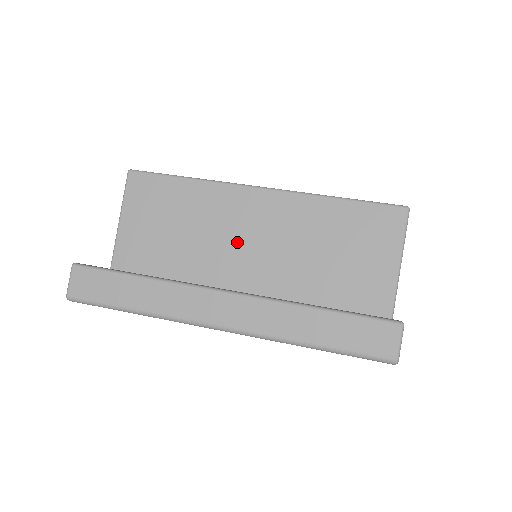
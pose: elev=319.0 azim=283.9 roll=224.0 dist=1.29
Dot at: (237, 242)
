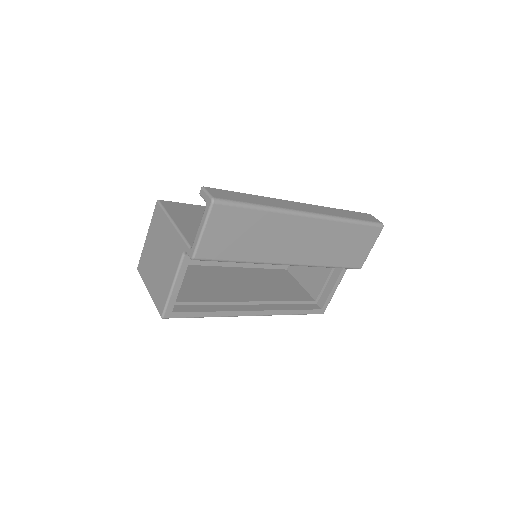
Dot at: occluded
